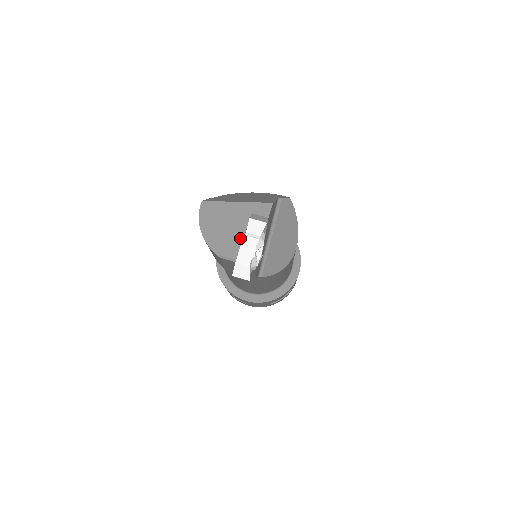
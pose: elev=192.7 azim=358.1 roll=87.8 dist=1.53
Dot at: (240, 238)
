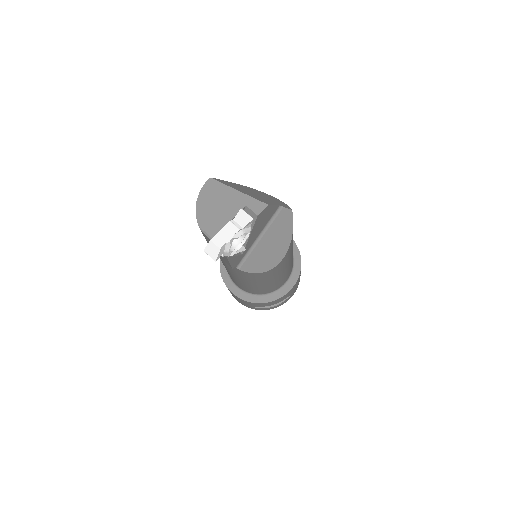
Dot at: (225, 222)
